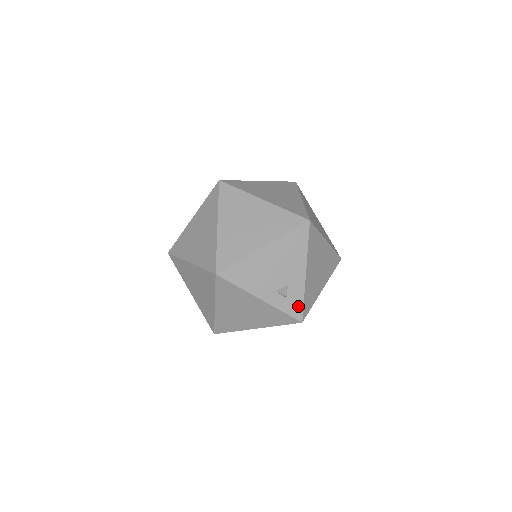
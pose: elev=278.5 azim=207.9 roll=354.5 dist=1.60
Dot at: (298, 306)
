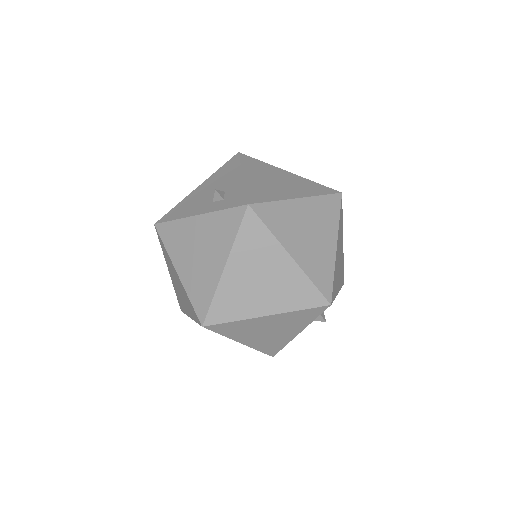
Dot at: (240, 197)
